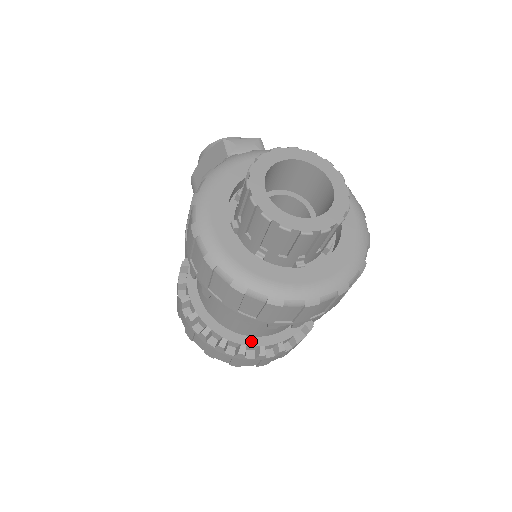
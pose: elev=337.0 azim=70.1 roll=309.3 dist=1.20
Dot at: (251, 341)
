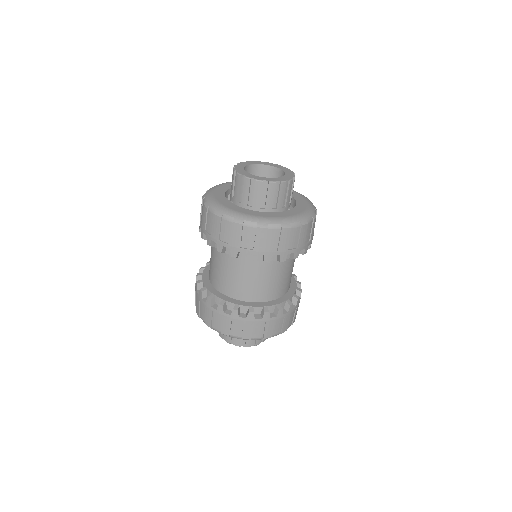
Dot at: (220, 295)
